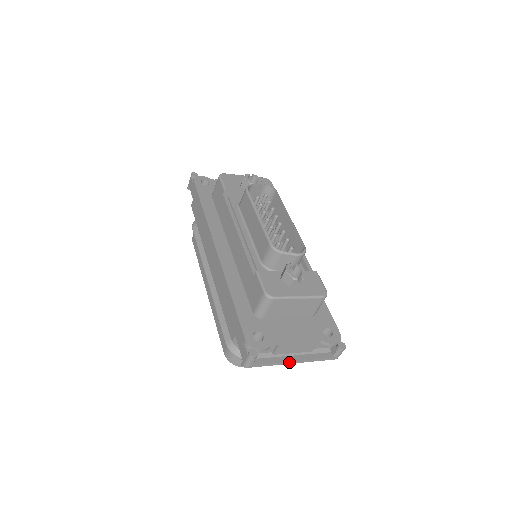
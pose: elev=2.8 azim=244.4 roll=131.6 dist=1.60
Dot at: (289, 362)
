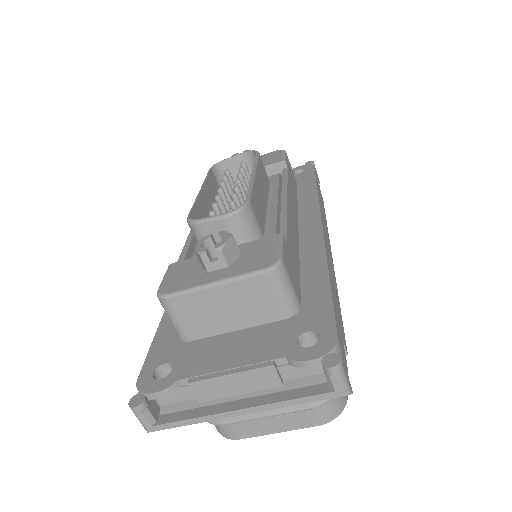
Dot at: (226, 413)
